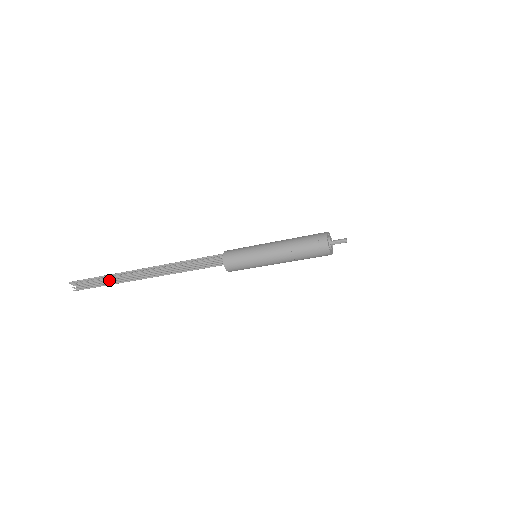
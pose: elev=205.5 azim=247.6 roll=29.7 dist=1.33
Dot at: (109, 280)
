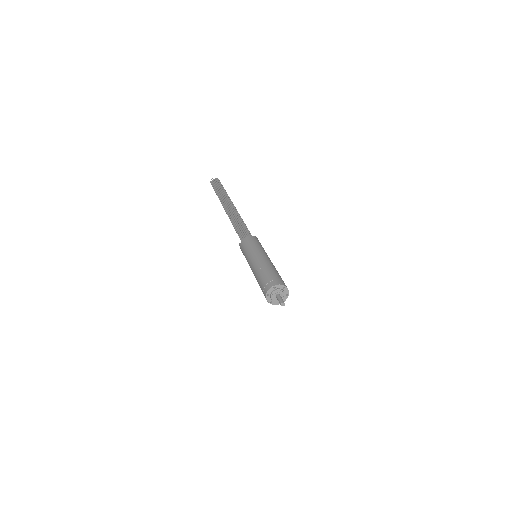
Dot at: occluded
